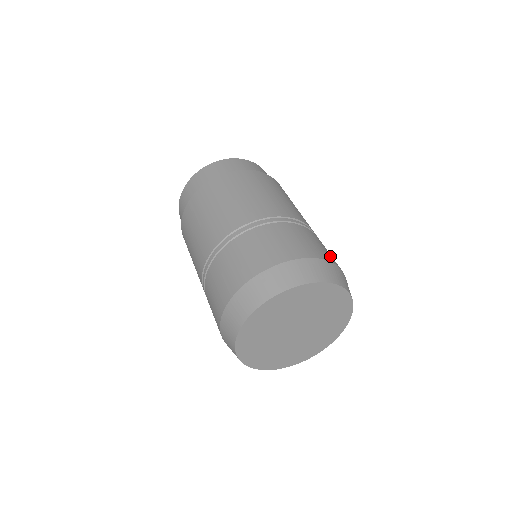
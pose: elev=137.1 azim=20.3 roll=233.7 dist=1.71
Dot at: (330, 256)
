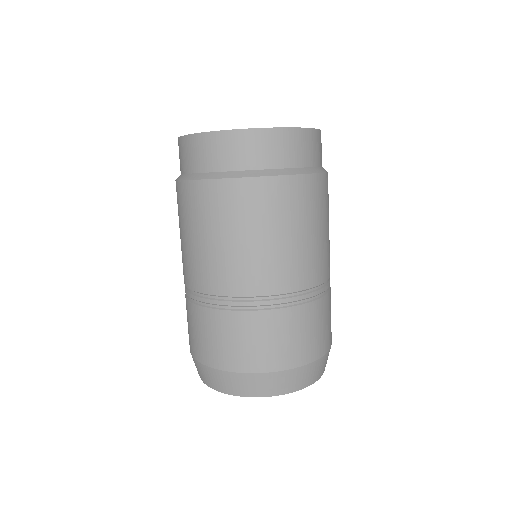
Dot at: (307, 348)
